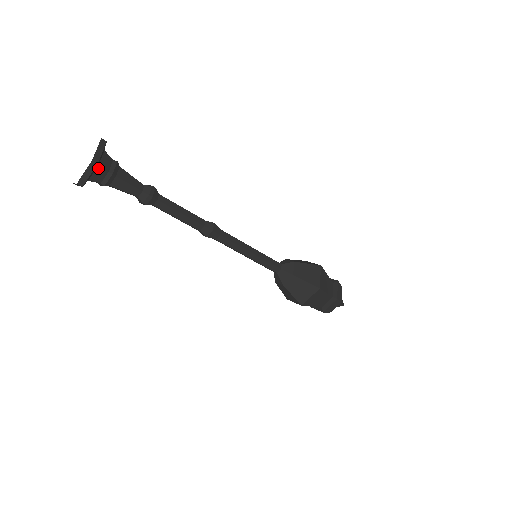
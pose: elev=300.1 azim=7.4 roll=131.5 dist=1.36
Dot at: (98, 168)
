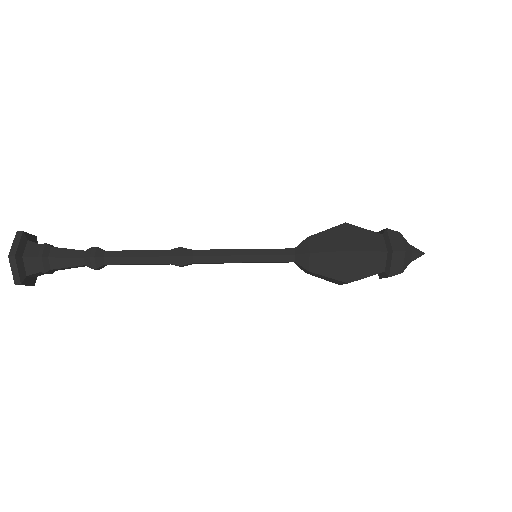
Dot at: (25, 260)
